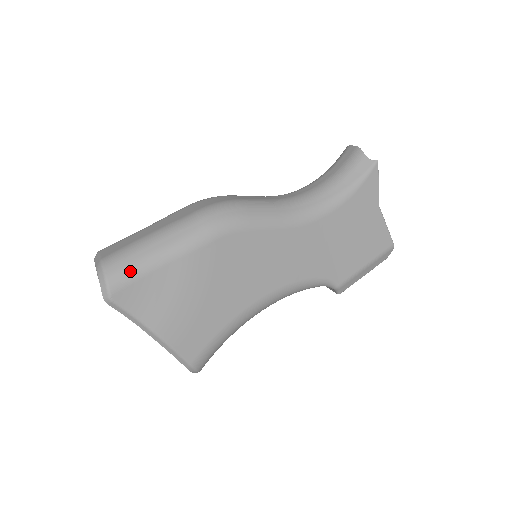
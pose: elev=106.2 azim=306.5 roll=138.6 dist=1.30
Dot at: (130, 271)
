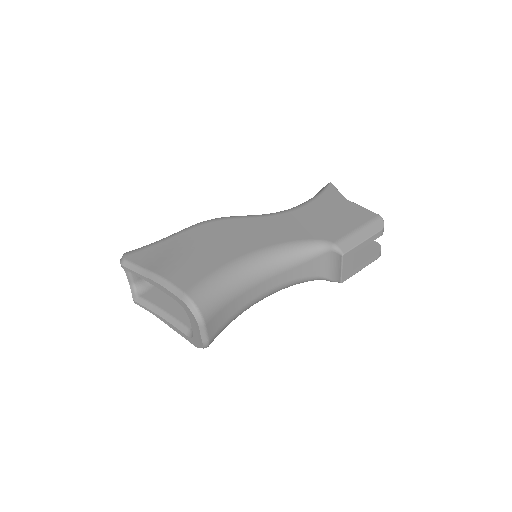
Dot at: (142, 247)
